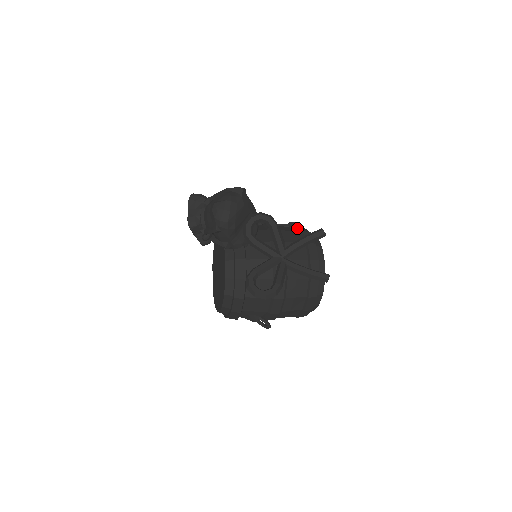
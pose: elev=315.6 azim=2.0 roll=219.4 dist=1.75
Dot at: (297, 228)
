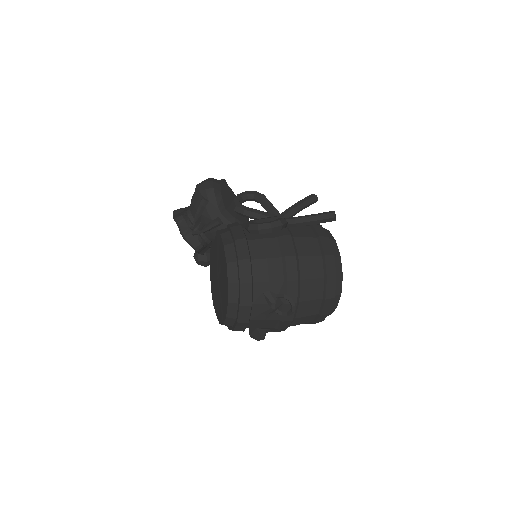
Dot at: occluded
